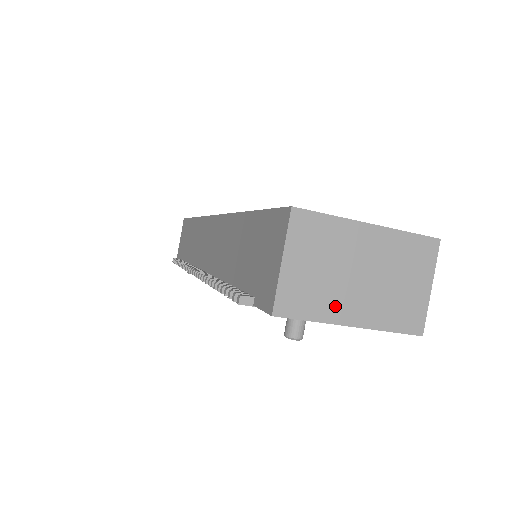
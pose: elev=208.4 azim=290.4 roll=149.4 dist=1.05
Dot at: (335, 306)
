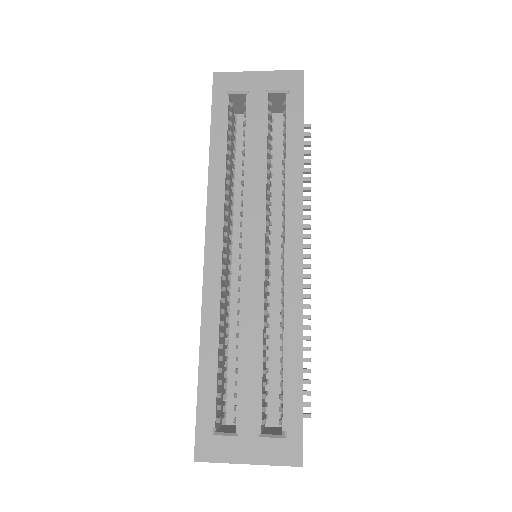
Dot at: occluded
